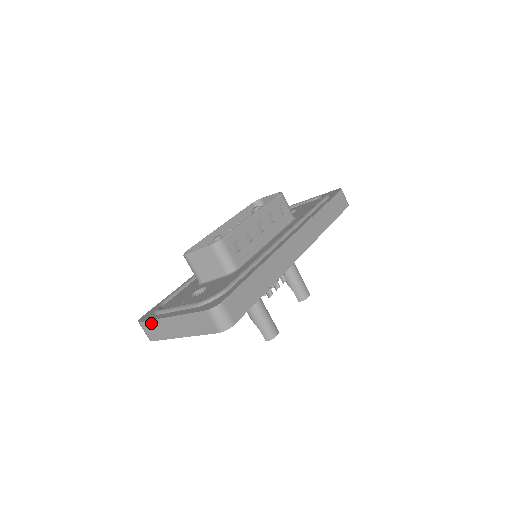
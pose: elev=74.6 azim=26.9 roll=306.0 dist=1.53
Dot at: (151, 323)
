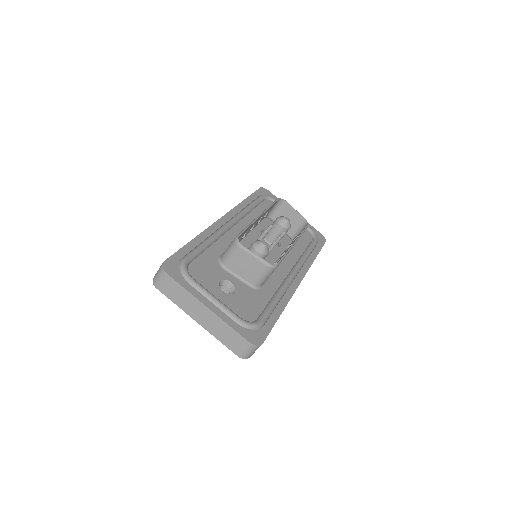
Dot at: (179, 287)
